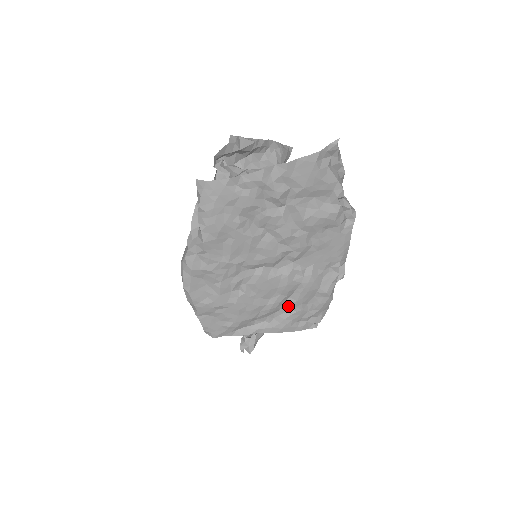
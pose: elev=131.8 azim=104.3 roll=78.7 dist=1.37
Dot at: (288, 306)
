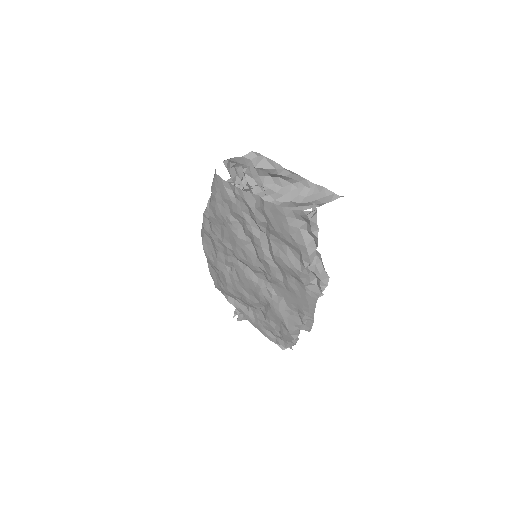
Dot at: (263, 312)
